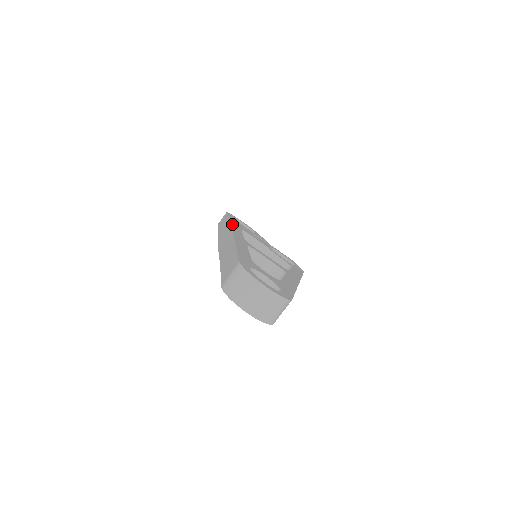
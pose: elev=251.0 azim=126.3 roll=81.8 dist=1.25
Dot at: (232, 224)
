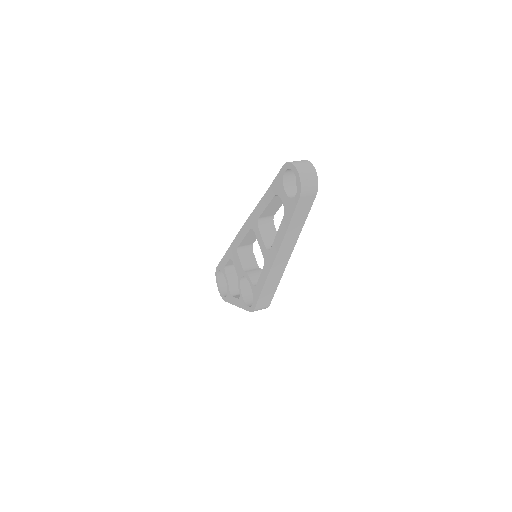
Dot at: occluded
